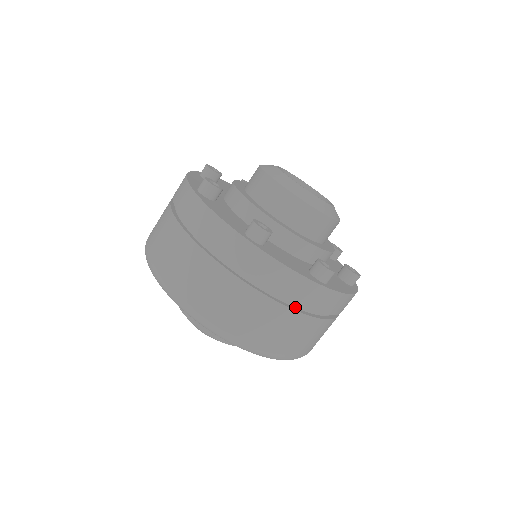
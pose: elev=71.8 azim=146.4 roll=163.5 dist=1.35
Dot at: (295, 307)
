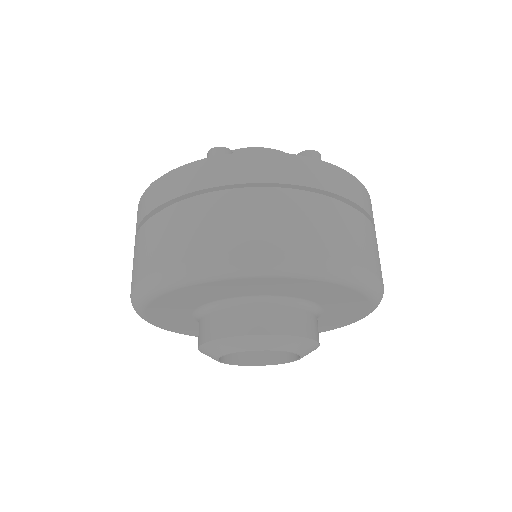
Dot at: occluded
